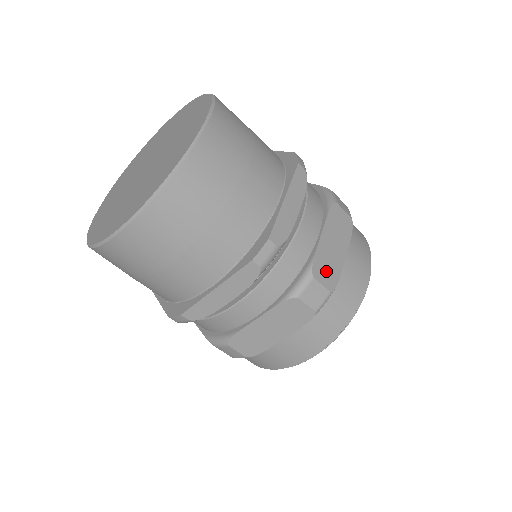
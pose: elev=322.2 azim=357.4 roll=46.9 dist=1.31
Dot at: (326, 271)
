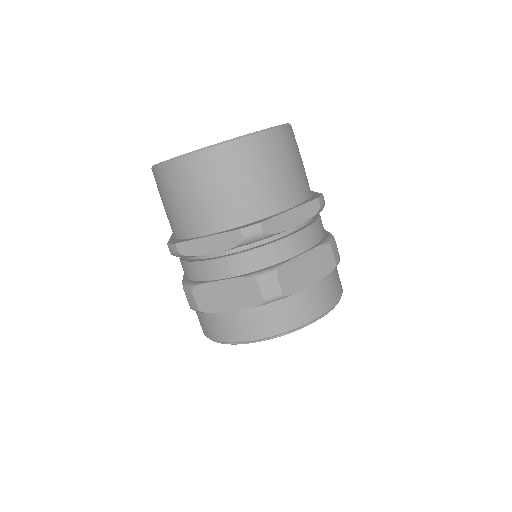
Dot at: occluded
